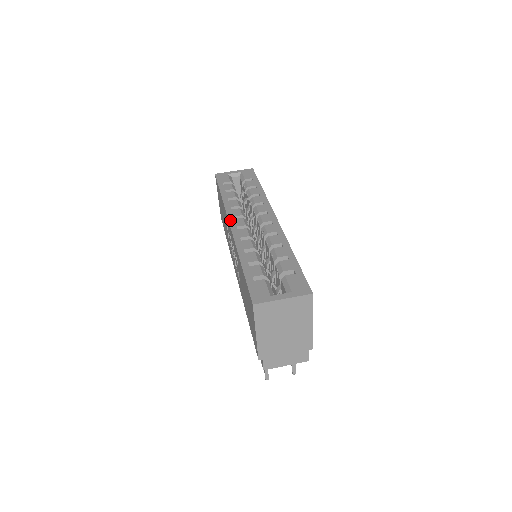
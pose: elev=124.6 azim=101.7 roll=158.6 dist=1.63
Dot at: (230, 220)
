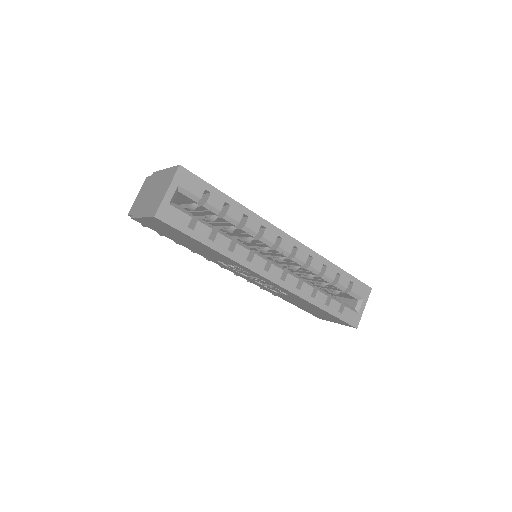
Dot at: (267, 277)
